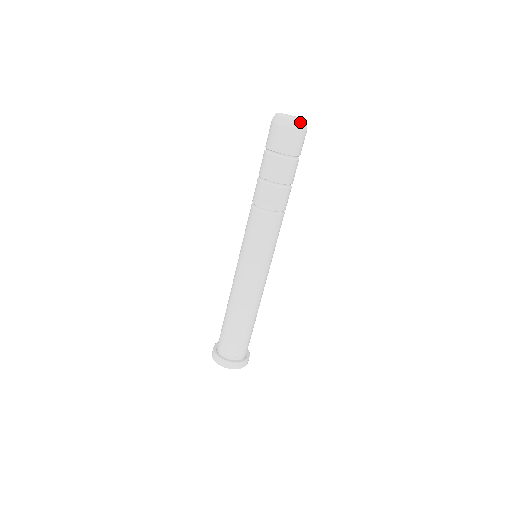
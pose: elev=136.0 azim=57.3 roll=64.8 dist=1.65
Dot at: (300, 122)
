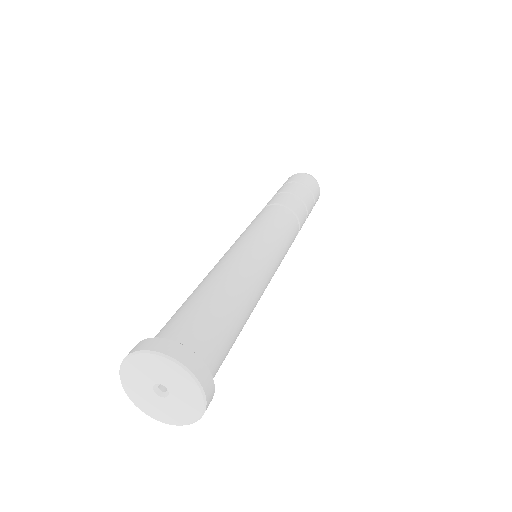
Dot at: occluded
